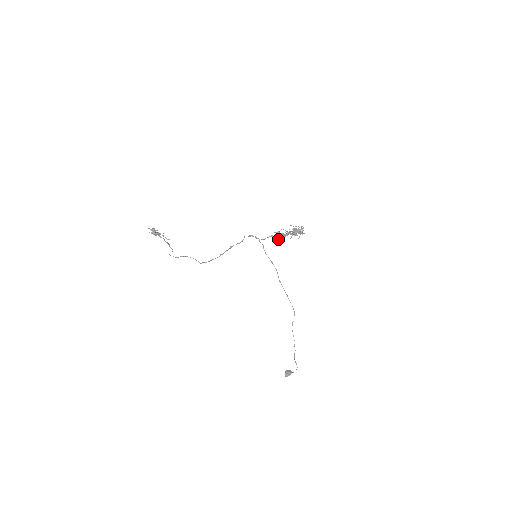
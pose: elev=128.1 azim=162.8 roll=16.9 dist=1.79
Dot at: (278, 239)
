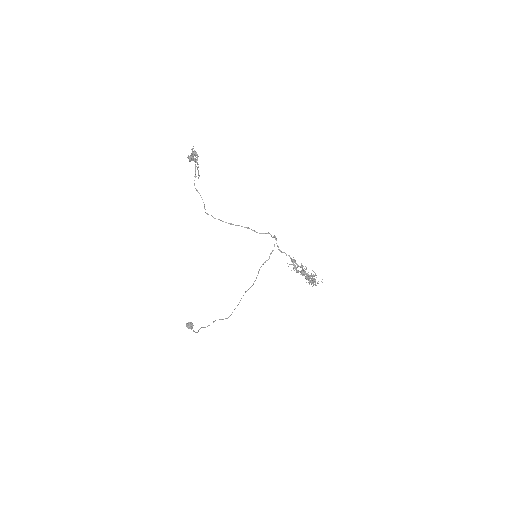
Dot at: occluded
